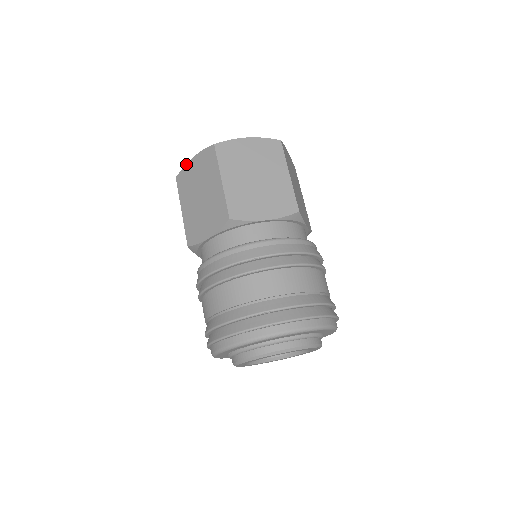
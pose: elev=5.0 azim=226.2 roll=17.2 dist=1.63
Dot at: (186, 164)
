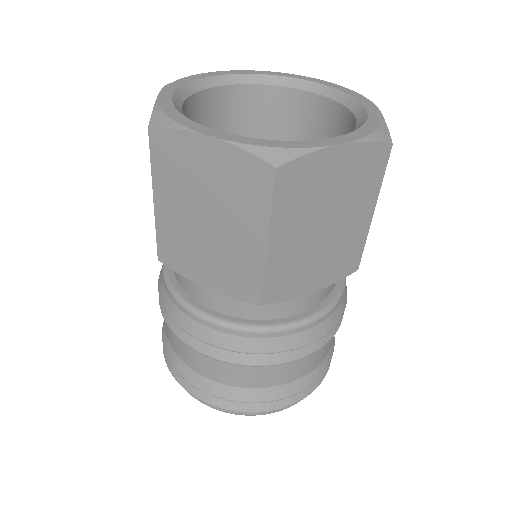
Dot at: (184, 131)
